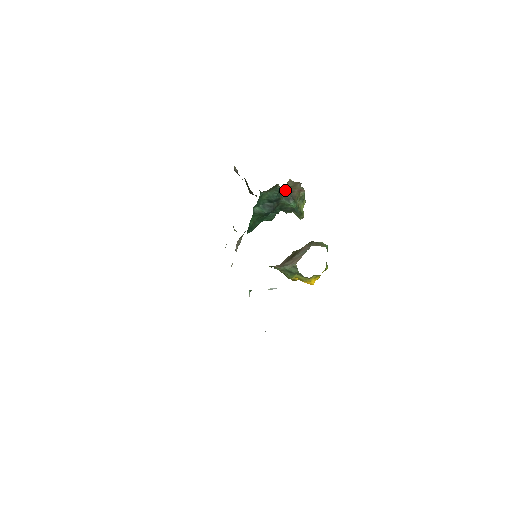
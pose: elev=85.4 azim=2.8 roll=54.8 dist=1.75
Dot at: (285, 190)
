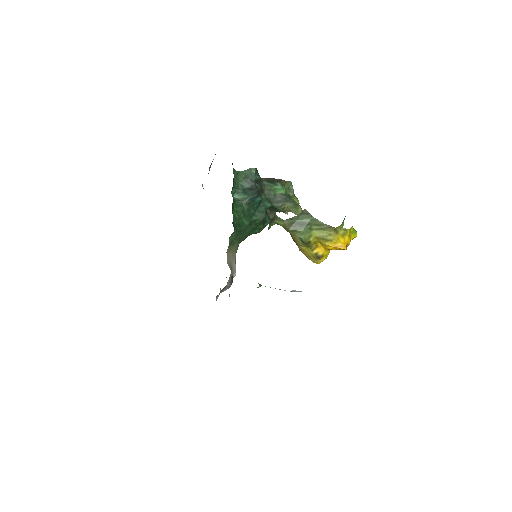
Dot at: (266, 178)
